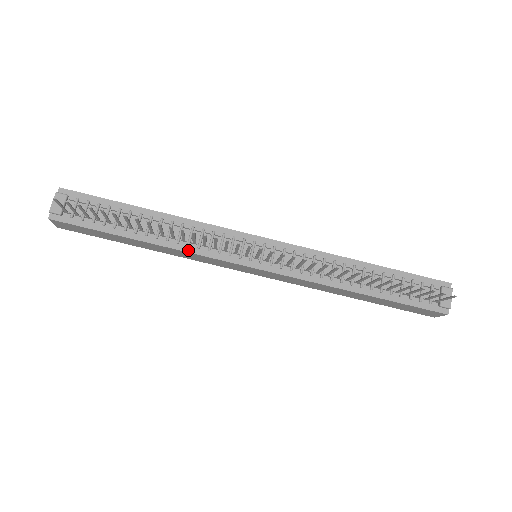
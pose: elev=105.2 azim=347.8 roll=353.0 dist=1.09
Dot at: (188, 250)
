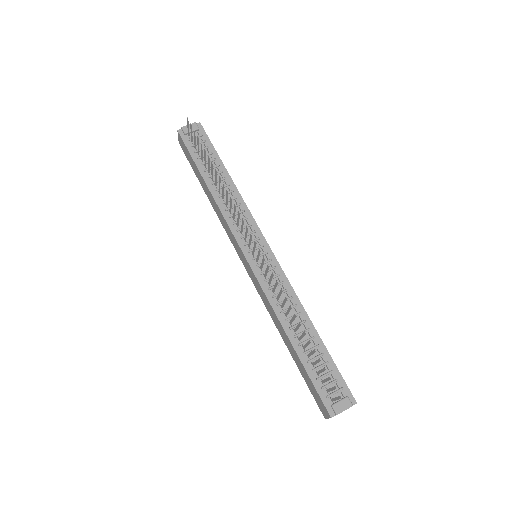
Dot at: (223, 212)
